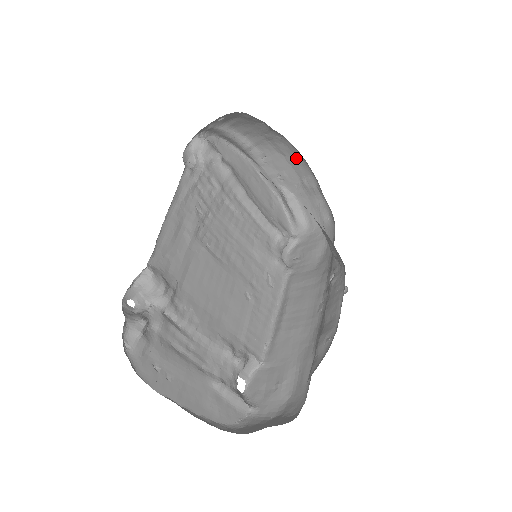
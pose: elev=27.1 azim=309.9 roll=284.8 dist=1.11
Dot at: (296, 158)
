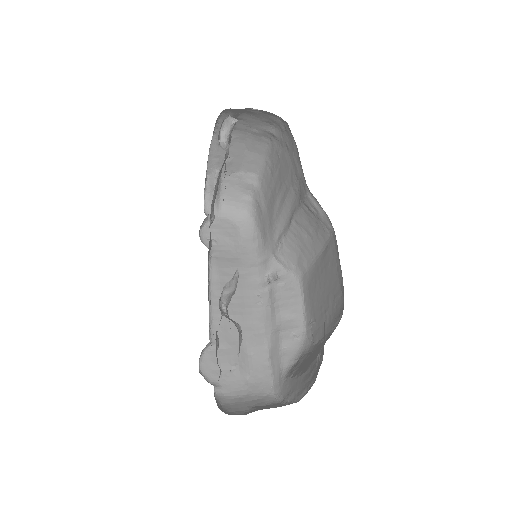
Dot at: (256, 156)
